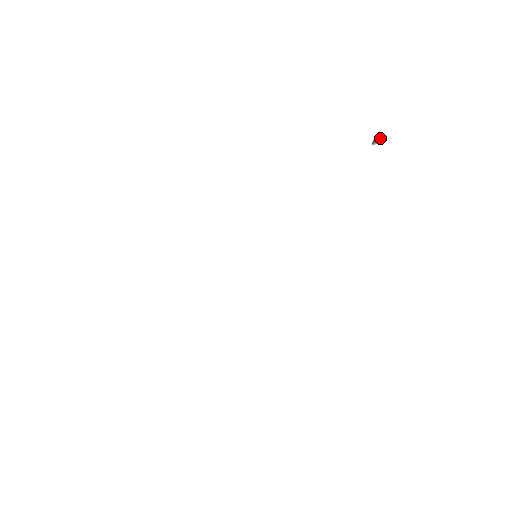
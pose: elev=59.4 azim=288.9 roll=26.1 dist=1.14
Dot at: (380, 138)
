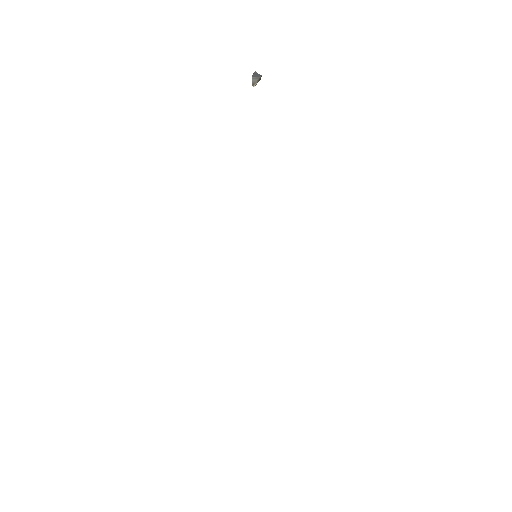
Dot at: (259, 77)
